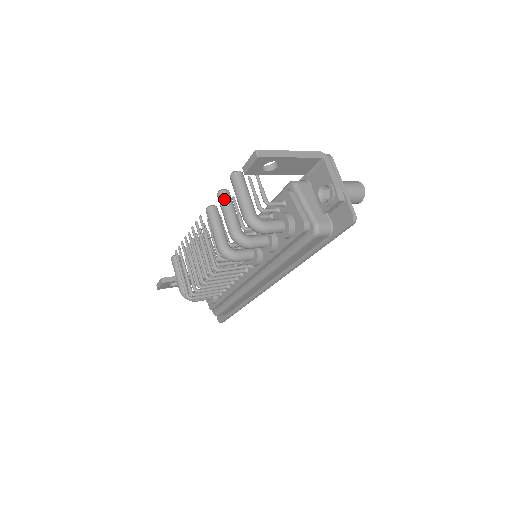
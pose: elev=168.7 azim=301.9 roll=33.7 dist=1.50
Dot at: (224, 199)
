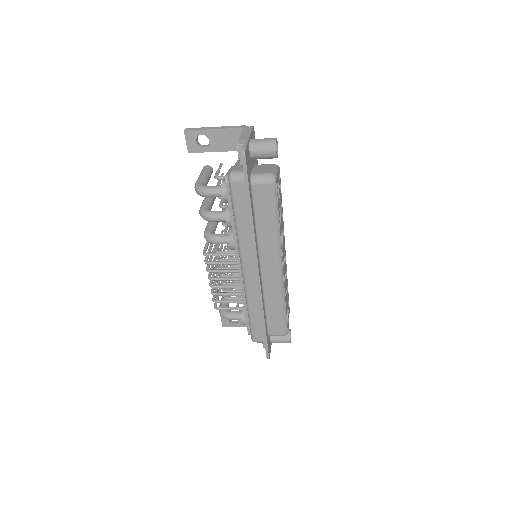
Dot at: occluded
